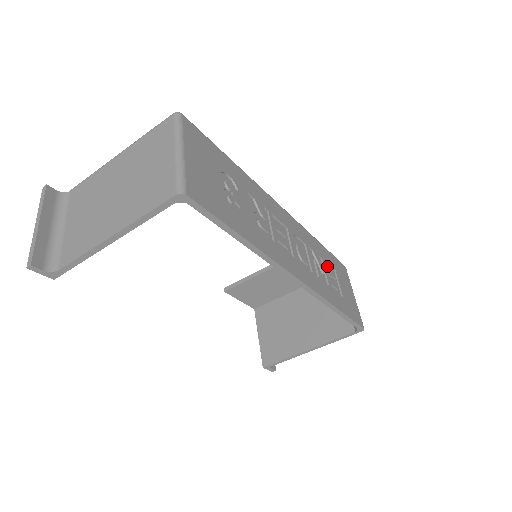
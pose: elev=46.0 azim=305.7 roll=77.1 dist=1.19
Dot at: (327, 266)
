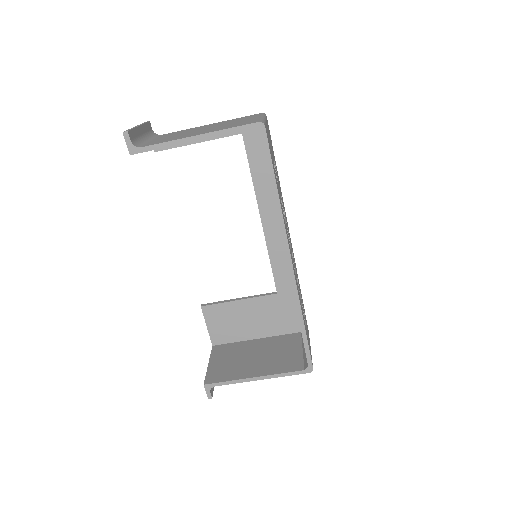
Dot at: occluded
